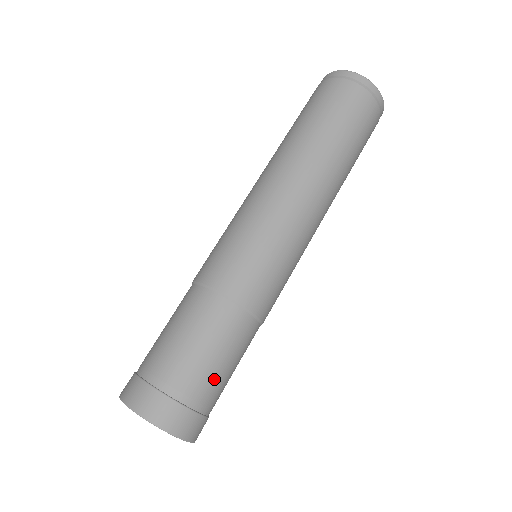
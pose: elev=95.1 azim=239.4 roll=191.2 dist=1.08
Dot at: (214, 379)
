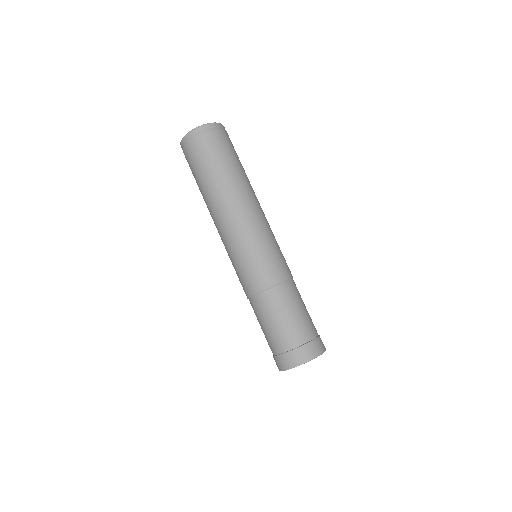
Dot at: (308, 319)
